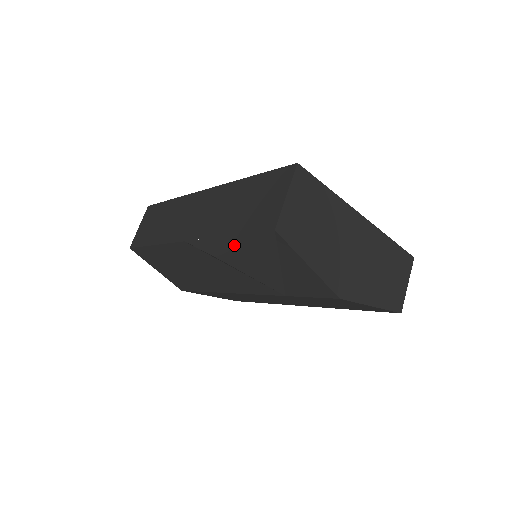
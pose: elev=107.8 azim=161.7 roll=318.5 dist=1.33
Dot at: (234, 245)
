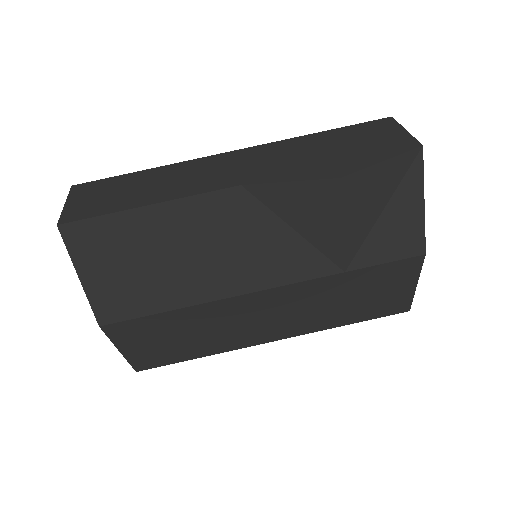
Dot at: (367, 164)
